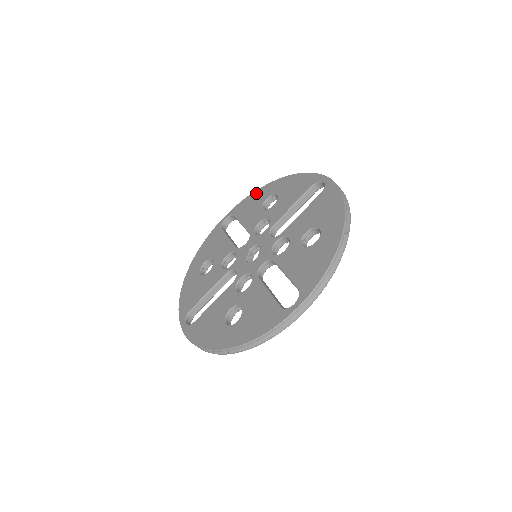
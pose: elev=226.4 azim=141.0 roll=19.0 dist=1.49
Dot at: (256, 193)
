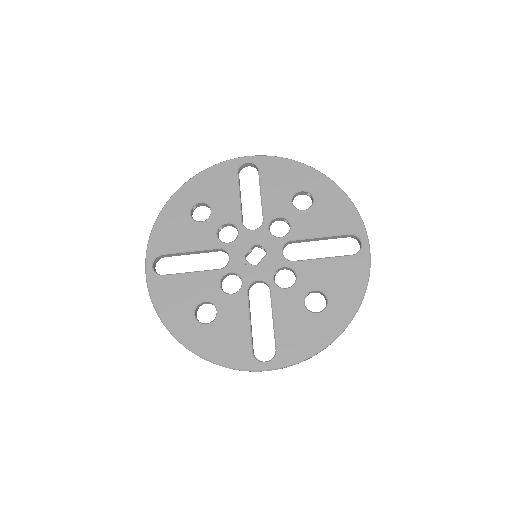
Dot at: (295, 166)
